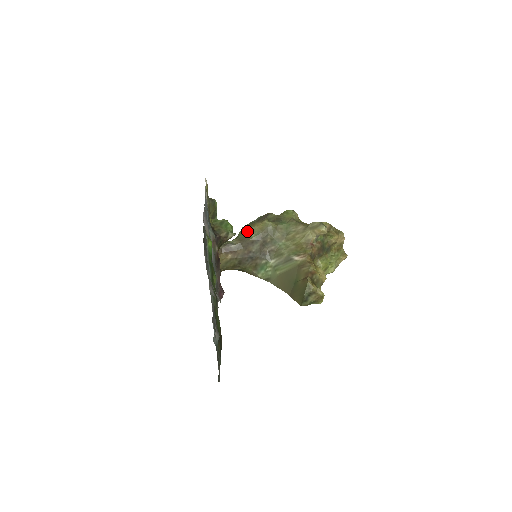
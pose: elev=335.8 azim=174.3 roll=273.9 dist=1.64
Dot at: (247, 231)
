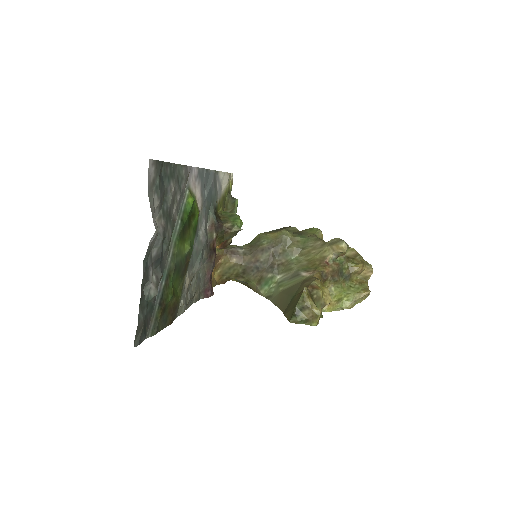
Dot at: (260, 237)
